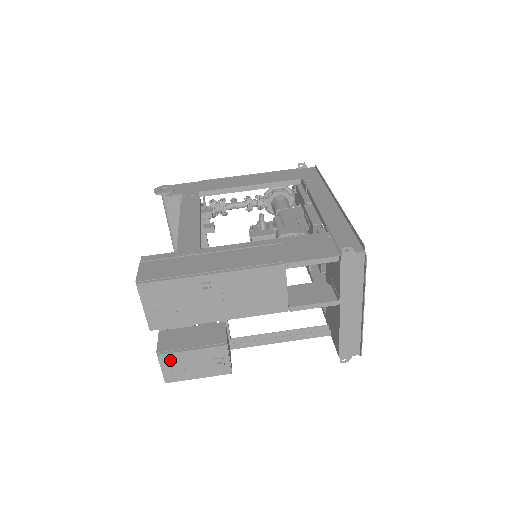
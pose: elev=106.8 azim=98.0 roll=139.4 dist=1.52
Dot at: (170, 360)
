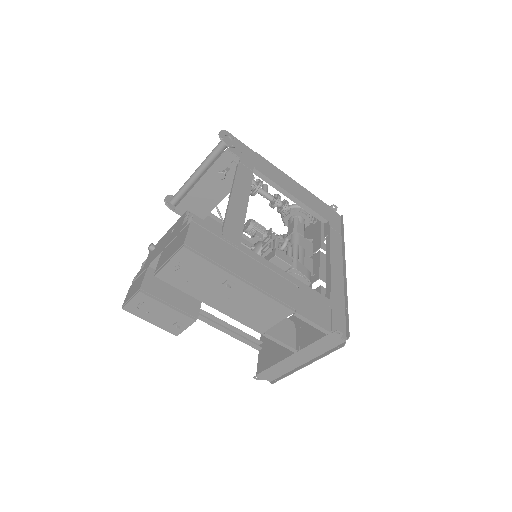
Dot at: (145, 300)
